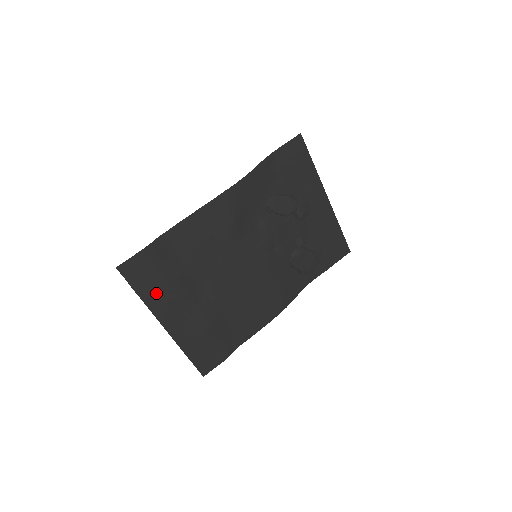
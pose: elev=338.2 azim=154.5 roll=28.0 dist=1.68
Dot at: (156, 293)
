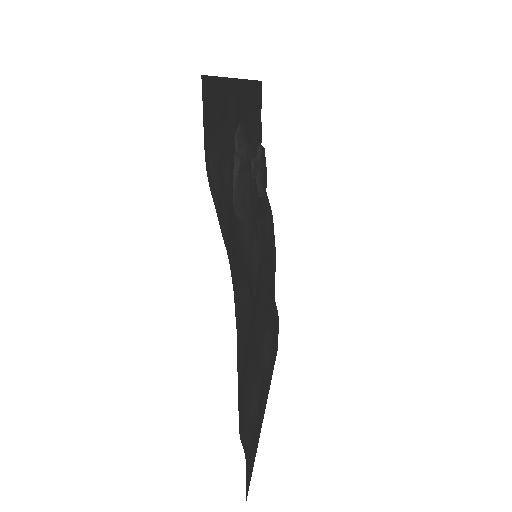
Dot at: (258, 427)
